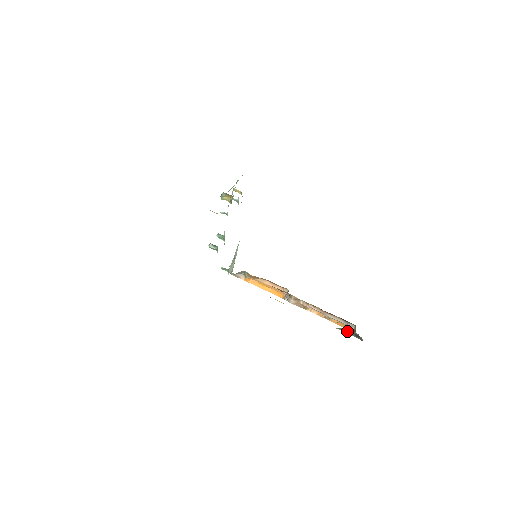
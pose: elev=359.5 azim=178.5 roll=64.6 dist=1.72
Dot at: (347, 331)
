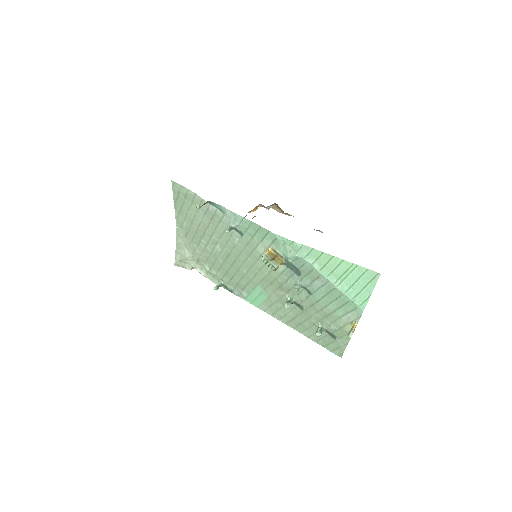
Dot at: occluded
